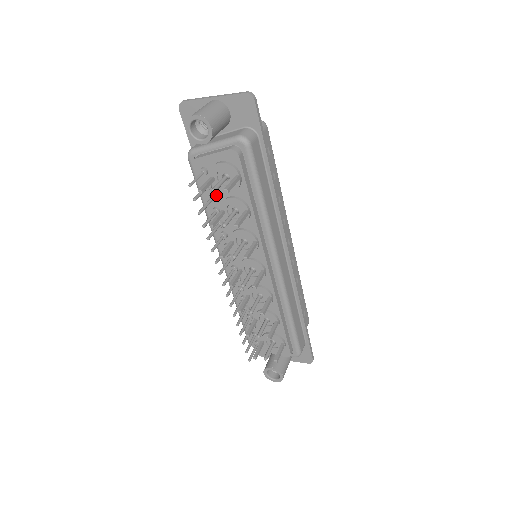
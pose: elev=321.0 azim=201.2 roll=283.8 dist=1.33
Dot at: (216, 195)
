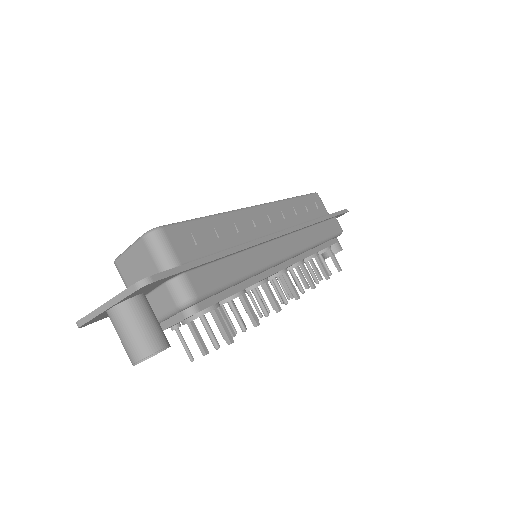
Dot at: occluded
